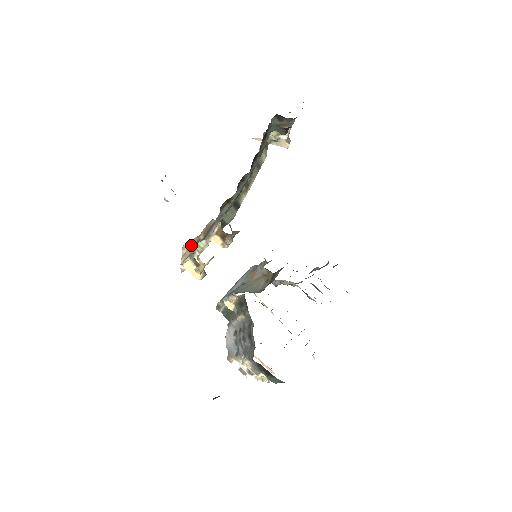
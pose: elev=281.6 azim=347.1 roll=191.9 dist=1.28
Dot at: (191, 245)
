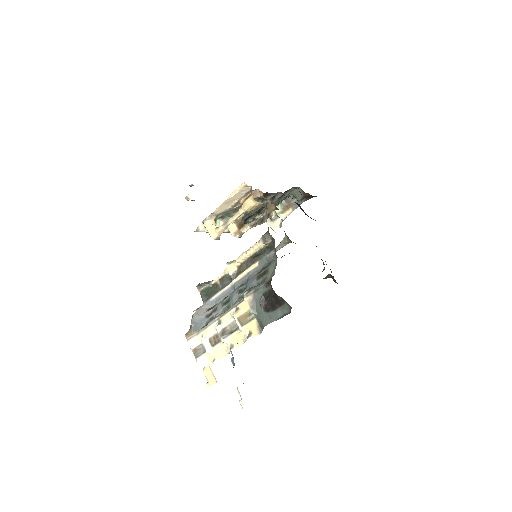
Dot at: (236, 198)
